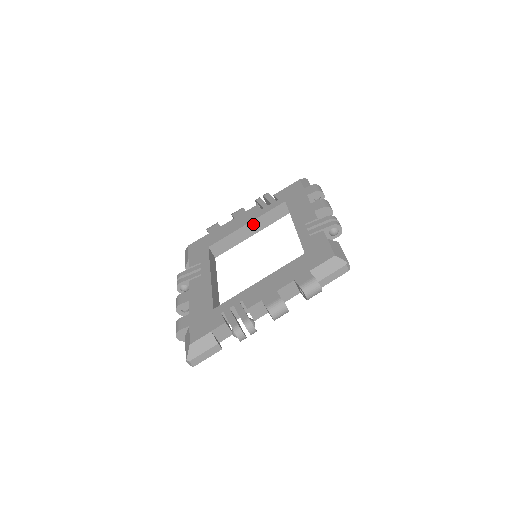
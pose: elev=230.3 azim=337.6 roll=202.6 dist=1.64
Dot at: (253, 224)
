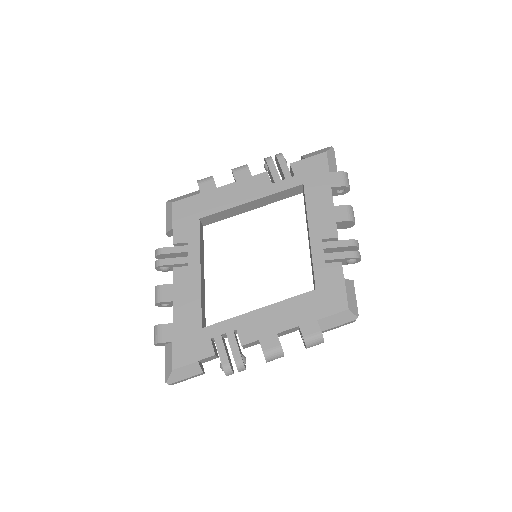
Dot at: (258, 201)
